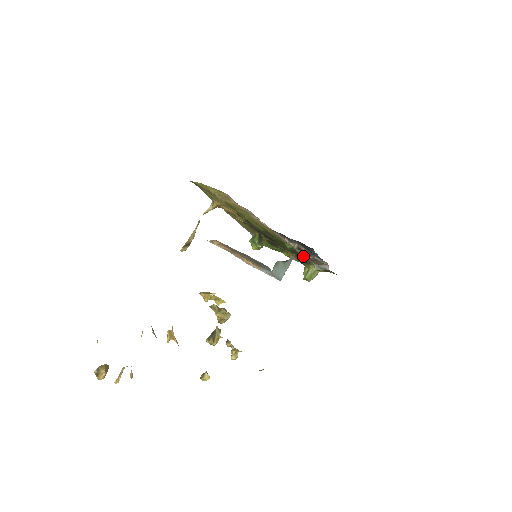
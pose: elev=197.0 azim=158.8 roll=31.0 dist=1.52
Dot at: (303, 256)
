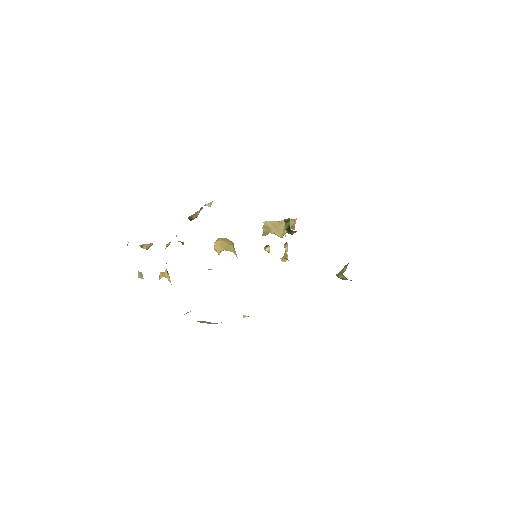
Dot at: occluded
